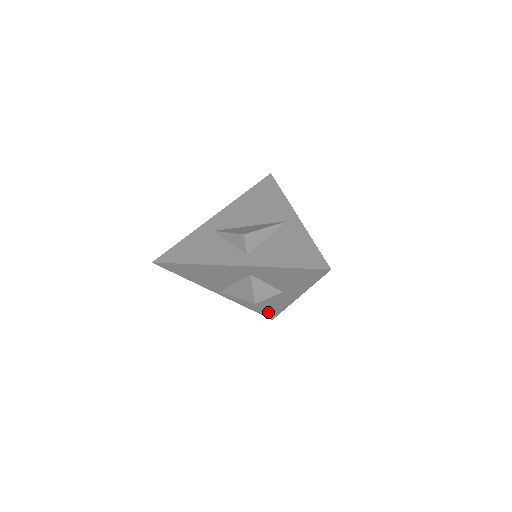
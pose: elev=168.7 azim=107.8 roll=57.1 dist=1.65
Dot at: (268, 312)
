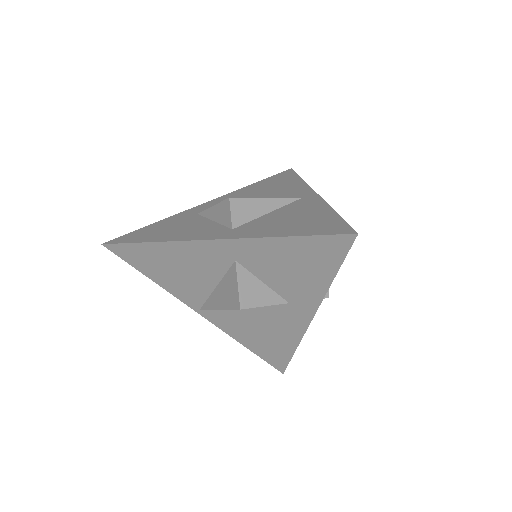
Dot at: (274, 355)
